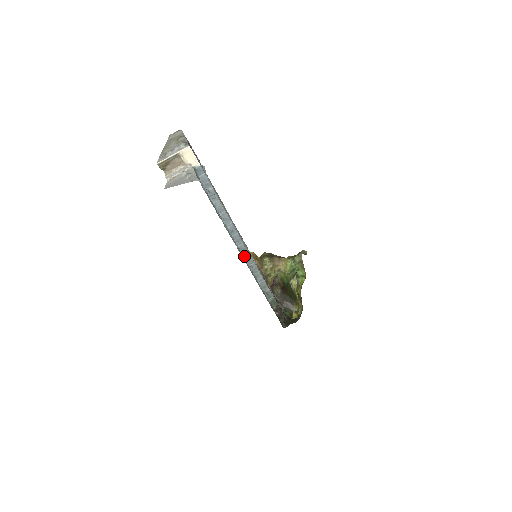
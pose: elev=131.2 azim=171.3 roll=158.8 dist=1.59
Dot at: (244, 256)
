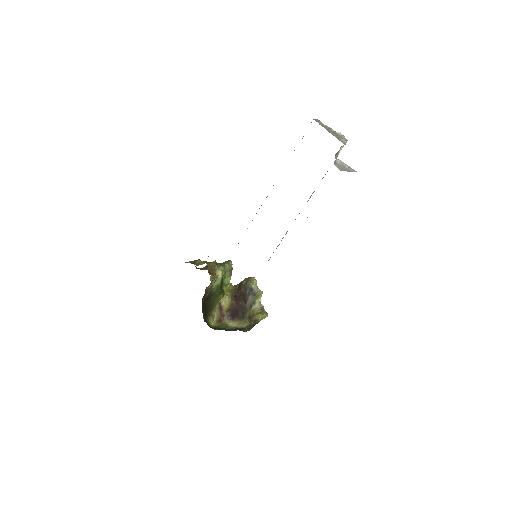
Dot at: occluded
